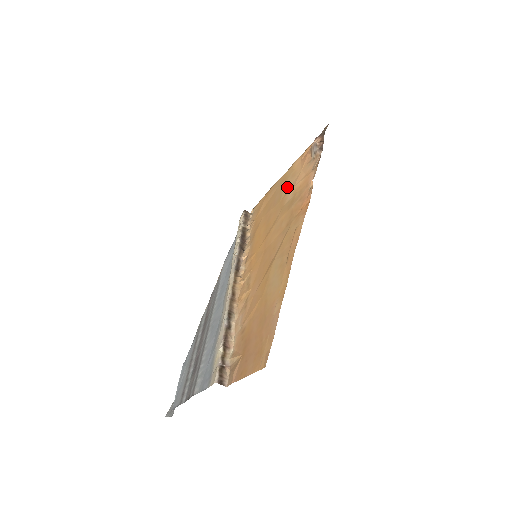
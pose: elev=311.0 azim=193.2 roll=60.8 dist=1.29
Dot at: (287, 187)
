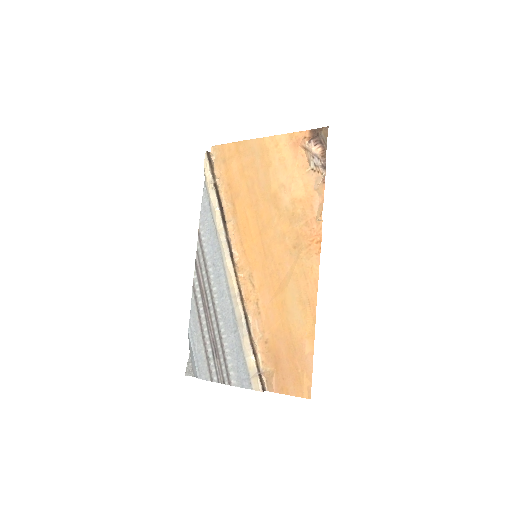
Dot at: (277, 178)
